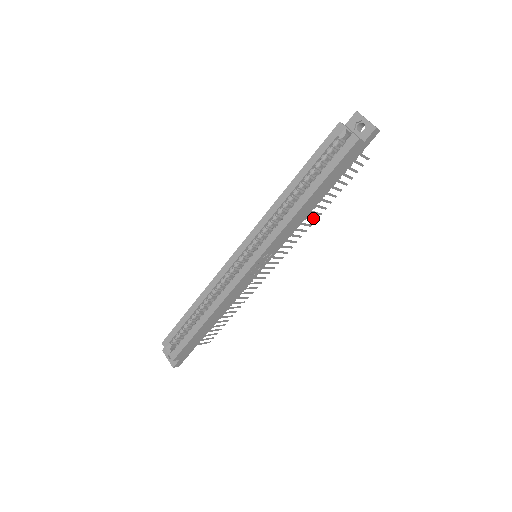
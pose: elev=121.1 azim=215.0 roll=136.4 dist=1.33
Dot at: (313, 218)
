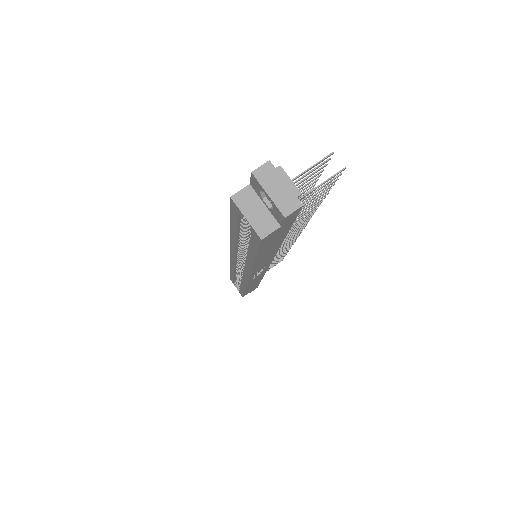
Dot at: occluded
